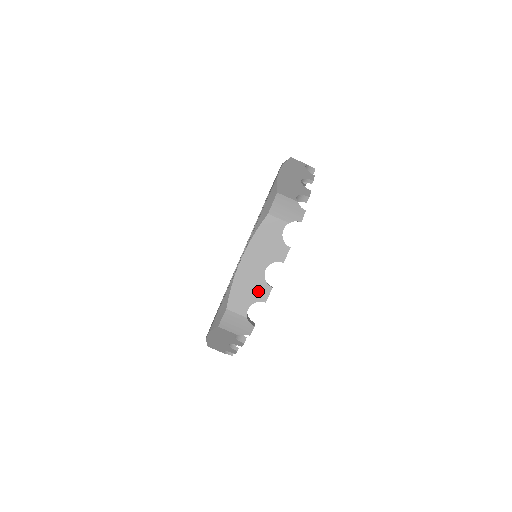
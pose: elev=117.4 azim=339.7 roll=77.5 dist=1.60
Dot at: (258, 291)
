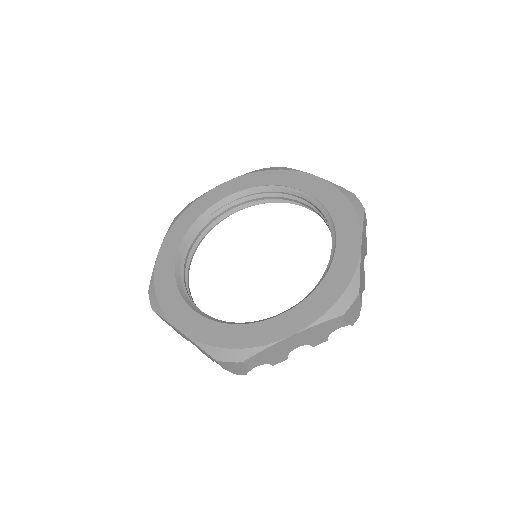
Dot at: (277, 358)
